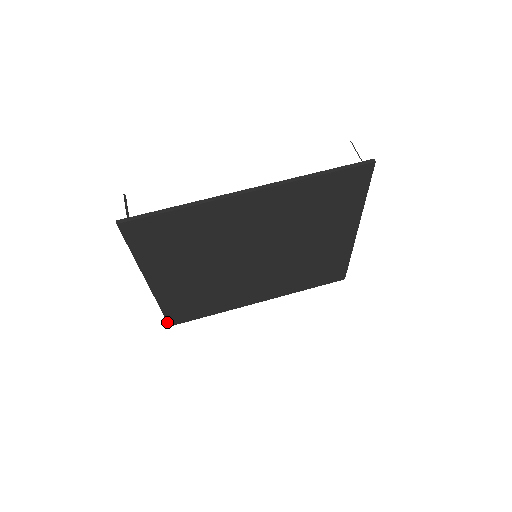
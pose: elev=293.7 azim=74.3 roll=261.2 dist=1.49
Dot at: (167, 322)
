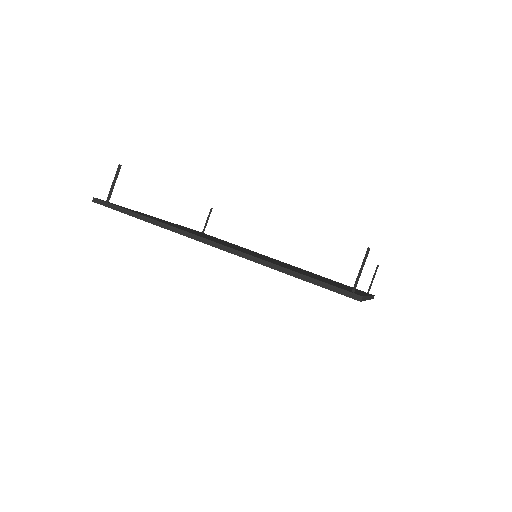
Dot at: occluded
